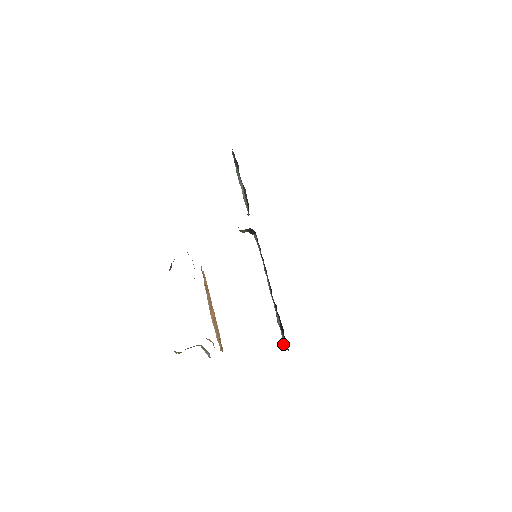
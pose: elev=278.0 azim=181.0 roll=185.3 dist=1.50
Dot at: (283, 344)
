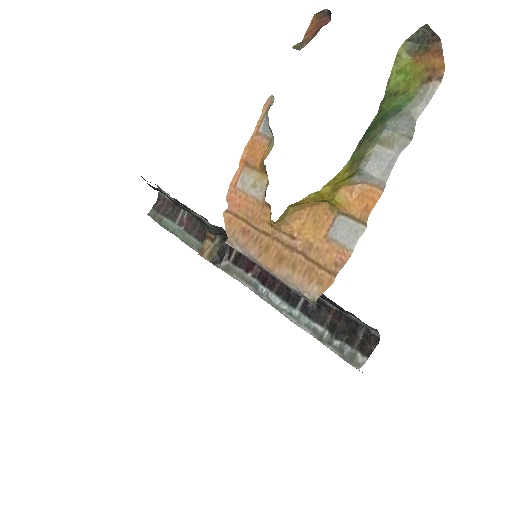
Dot at: (351, 363)
